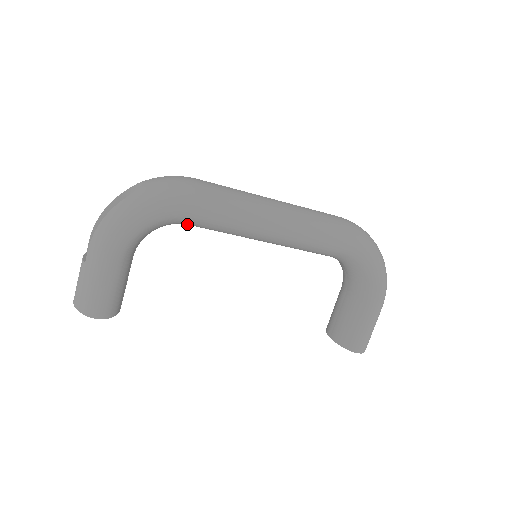
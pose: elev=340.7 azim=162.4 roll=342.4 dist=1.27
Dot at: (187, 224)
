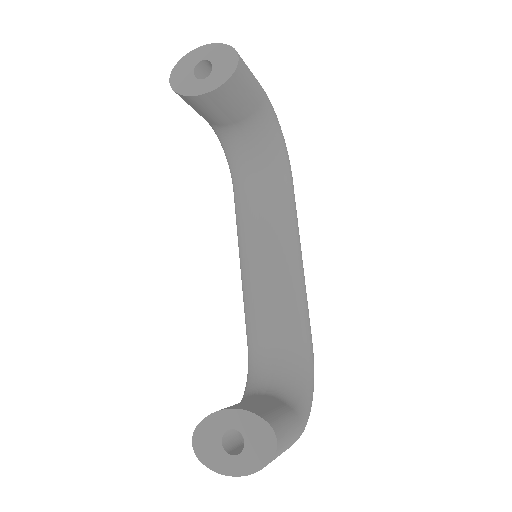
Dot at: (267, 176)
